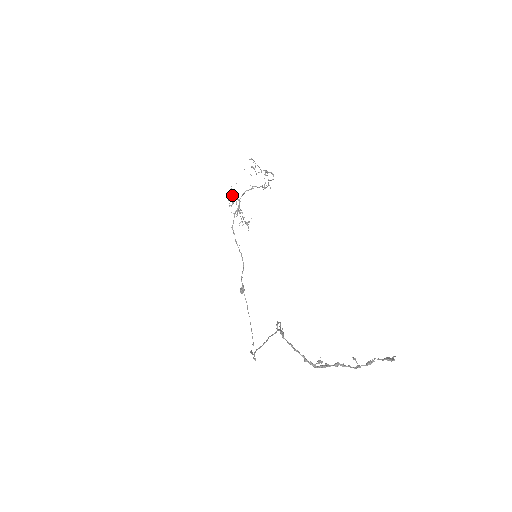
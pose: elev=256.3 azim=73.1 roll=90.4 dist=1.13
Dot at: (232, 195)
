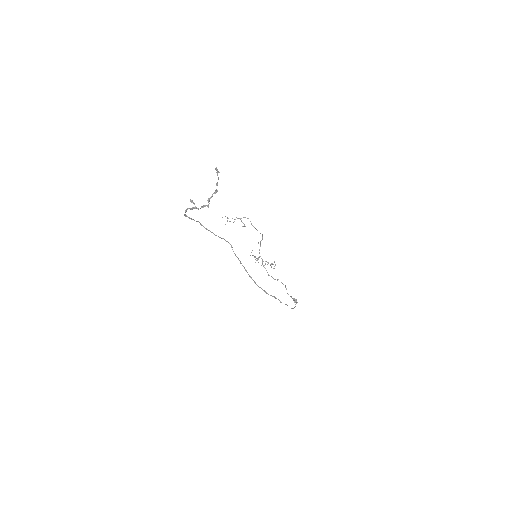
Dot at: occluded
